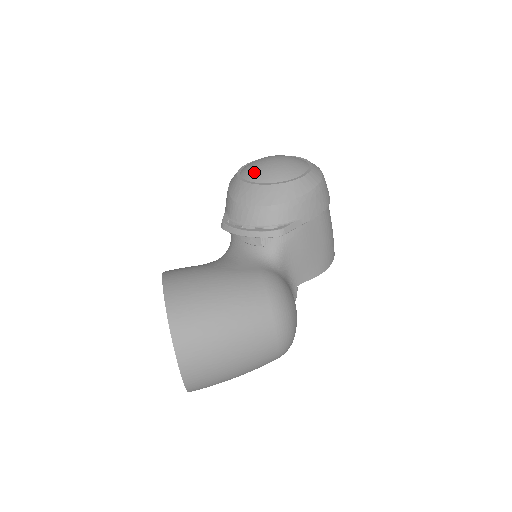
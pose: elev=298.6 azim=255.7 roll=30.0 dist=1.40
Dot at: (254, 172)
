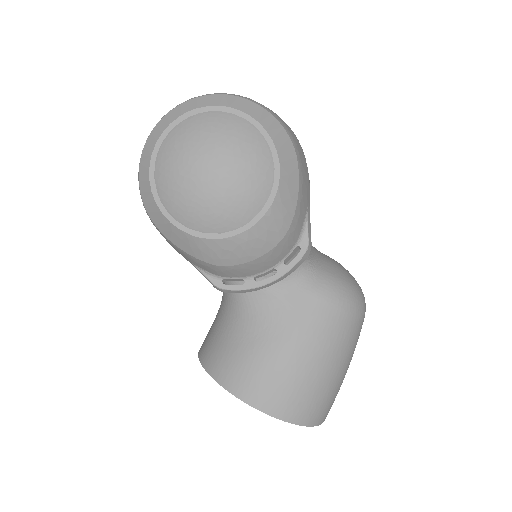
Dot at: (211, 216)
